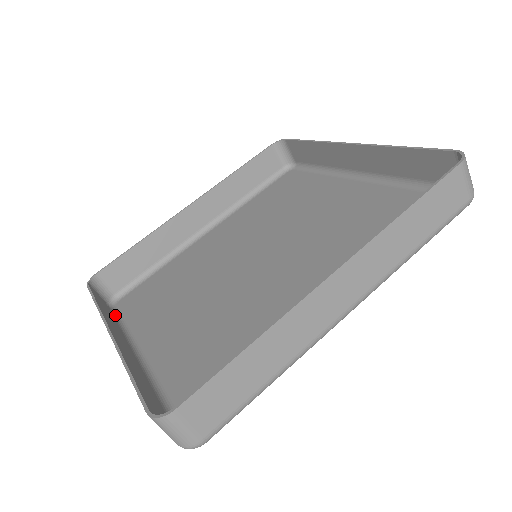
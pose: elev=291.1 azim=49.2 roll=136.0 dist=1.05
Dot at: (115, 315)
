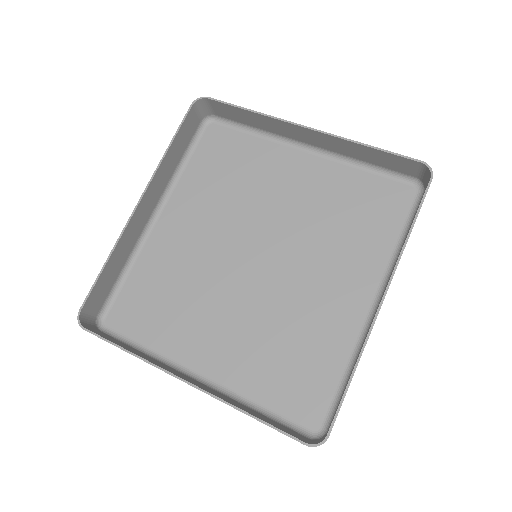
Dot at: (121, 340)
